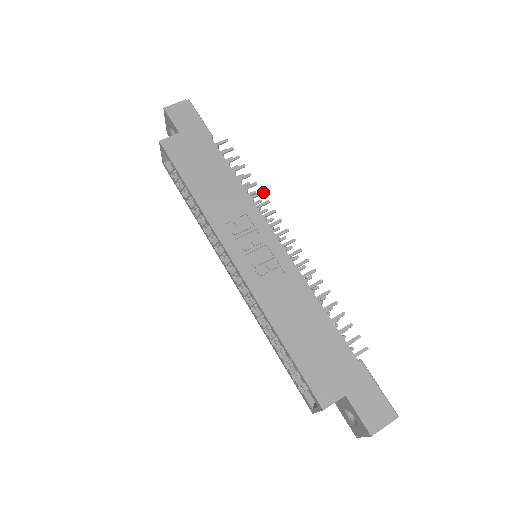
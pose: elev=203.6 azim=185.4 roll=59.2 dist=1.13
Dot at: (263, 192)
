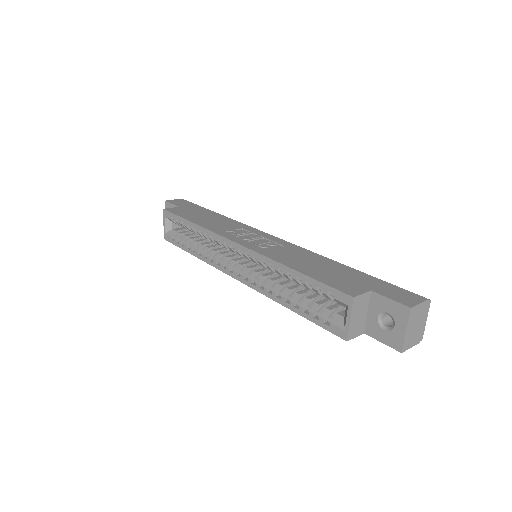
Dot at: occluded
